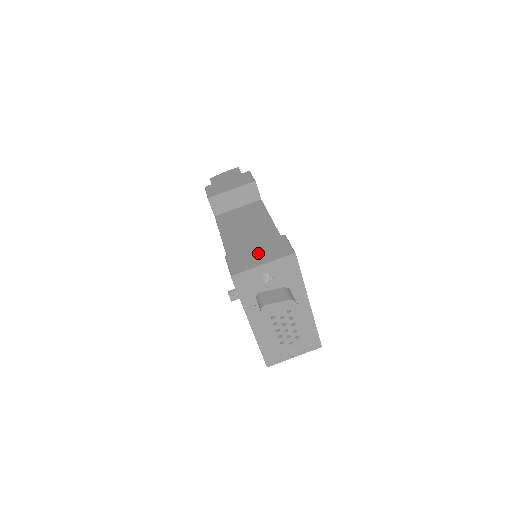
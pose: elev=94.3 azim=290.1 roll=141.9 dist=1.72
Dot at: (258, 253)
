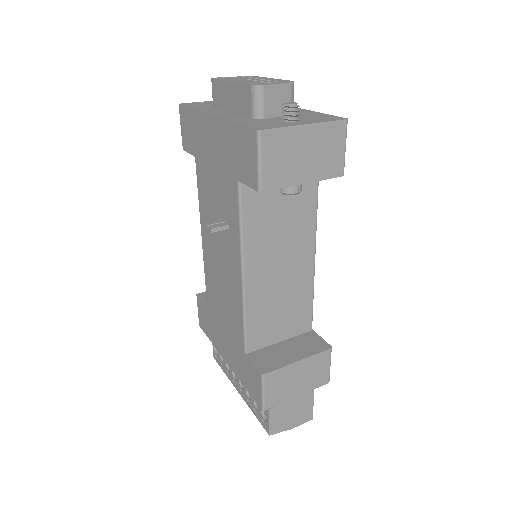
Dot at: occluded
